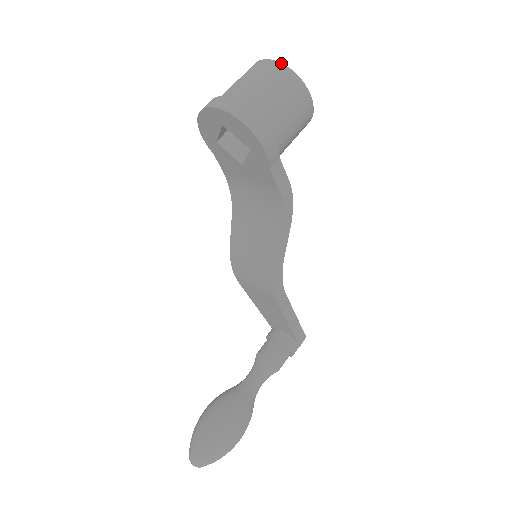
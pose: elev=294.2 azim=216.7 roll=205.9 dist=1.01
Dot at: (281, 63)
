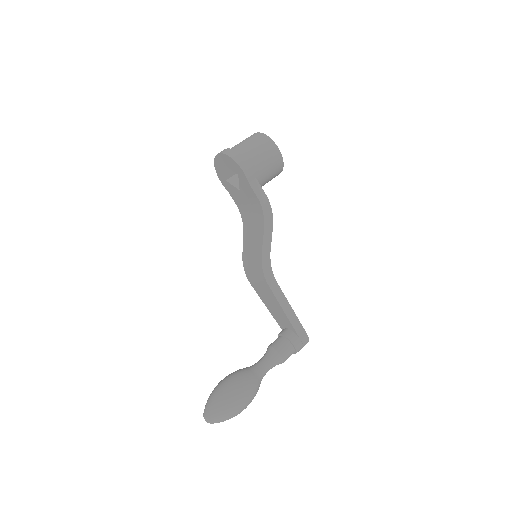
Dot at: occluded
